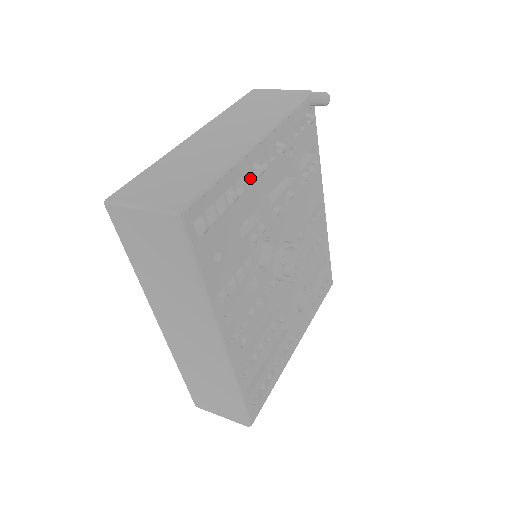
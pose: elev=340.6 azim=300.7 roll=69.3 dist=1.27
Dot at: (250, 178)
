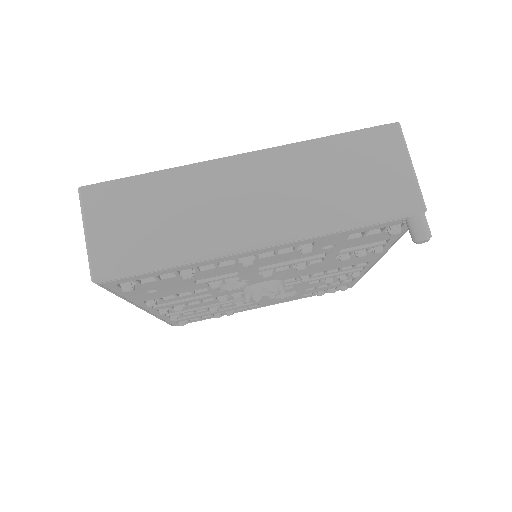
Dot at: occluded
